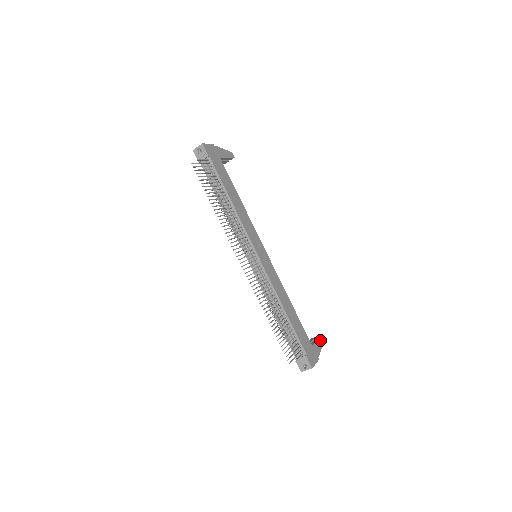
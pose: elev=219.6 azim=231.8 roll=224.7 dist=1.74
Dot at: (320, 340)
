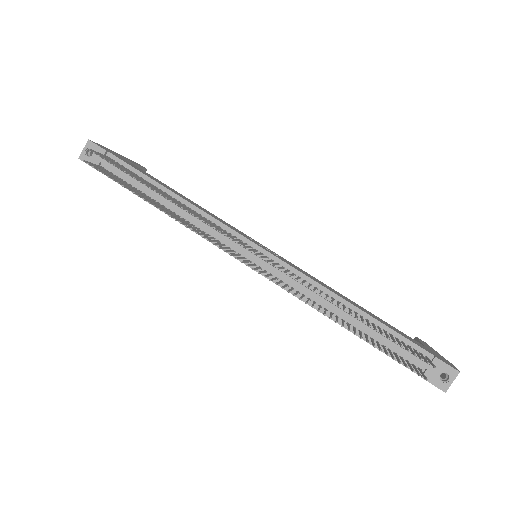
Dot at: occluded
